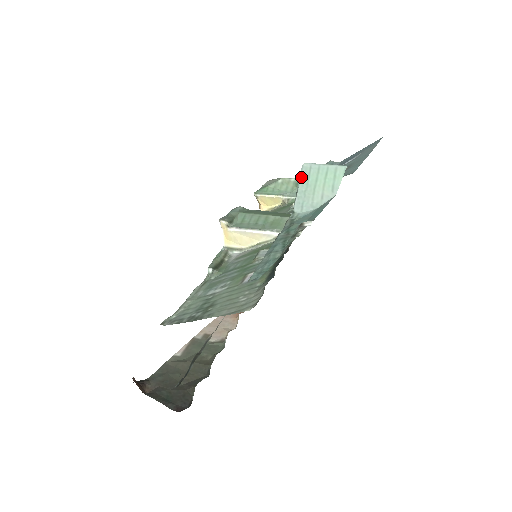
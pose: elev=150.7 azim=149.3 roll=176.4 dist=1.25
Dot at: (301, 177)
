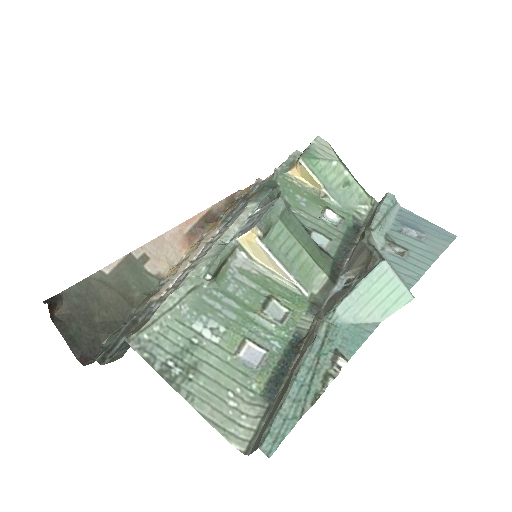
Dot at: (370, 275)
